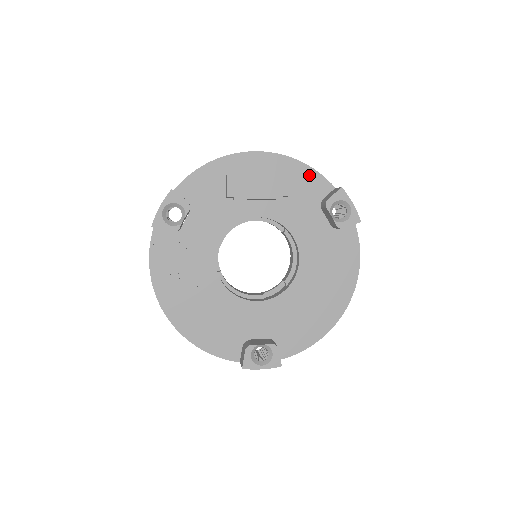
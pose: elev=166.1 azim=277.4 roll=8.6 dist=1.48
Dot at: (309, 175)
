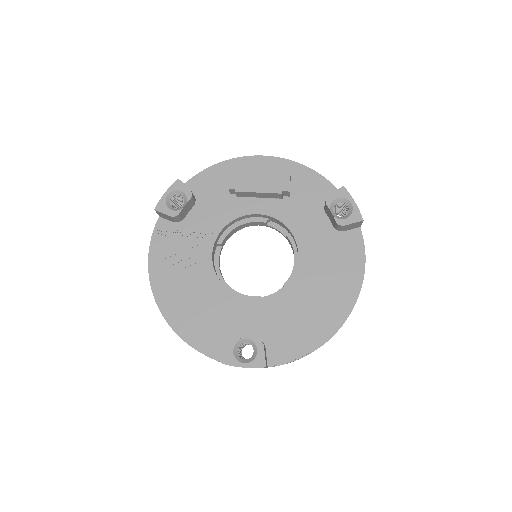
Dot at: (314, 179)
